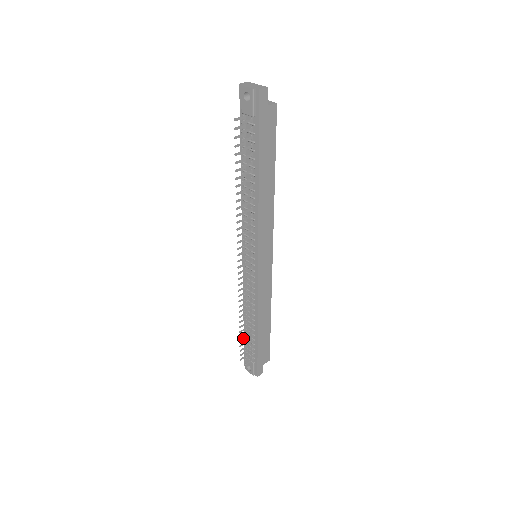
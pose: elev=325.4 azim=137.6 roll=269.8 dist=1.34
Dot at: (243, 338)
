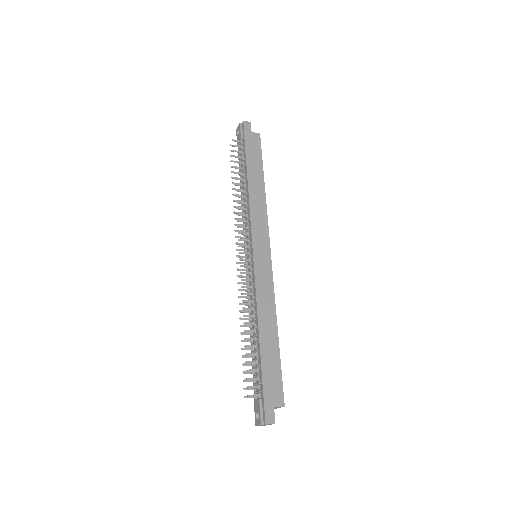
Dot at: occluded
